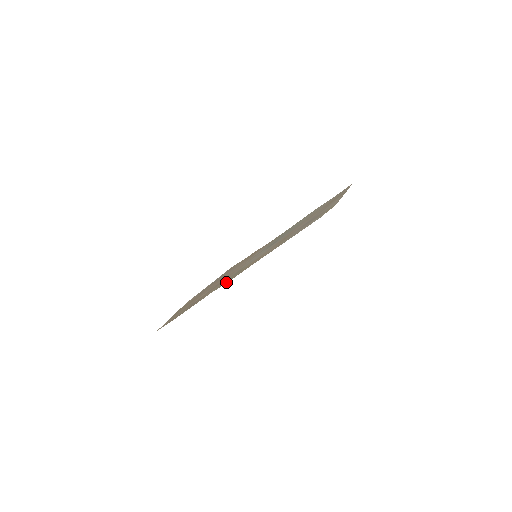
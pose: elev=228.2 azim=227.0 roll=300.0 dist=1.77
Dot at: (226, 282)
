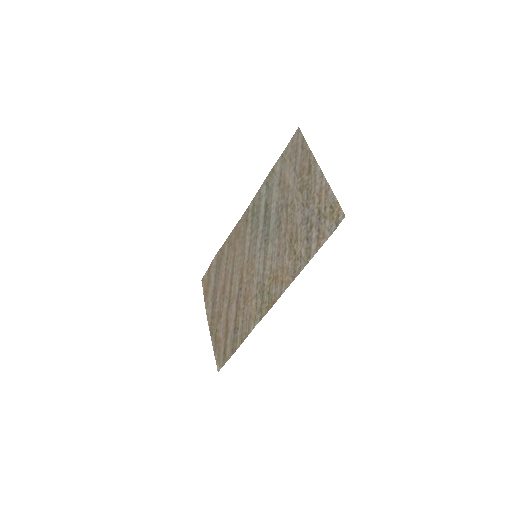
Dot at: (265, 311)
